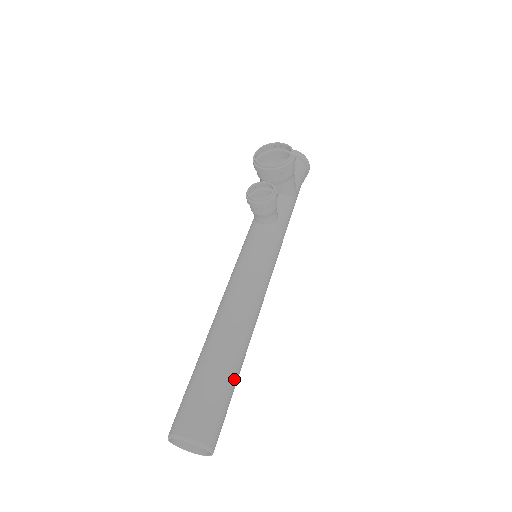
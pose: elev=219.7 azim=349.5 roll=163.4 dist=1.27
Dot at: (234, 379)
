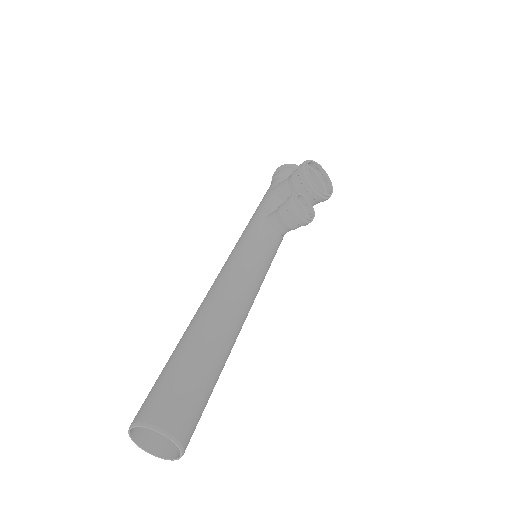
Dot at: occluded
